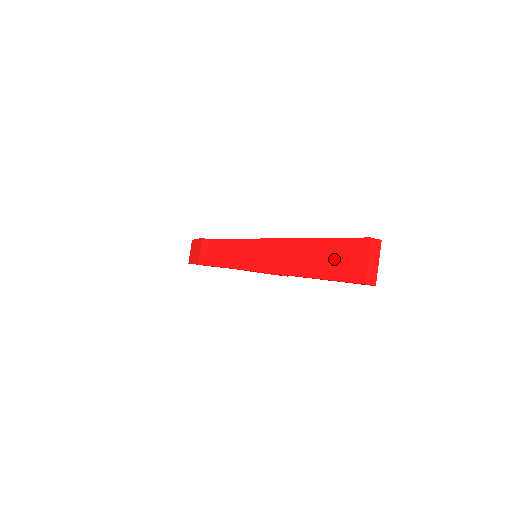
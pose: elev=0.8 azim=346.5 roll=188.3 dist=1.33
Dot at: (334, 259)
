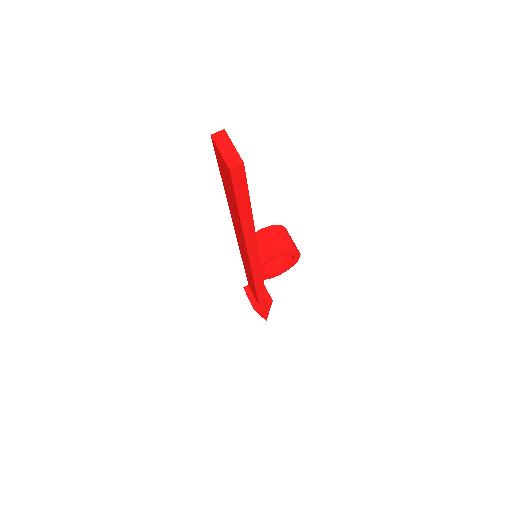
Dot at: (226, 182)
